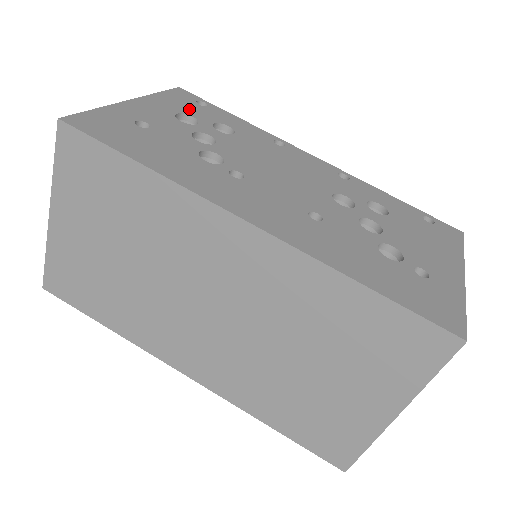
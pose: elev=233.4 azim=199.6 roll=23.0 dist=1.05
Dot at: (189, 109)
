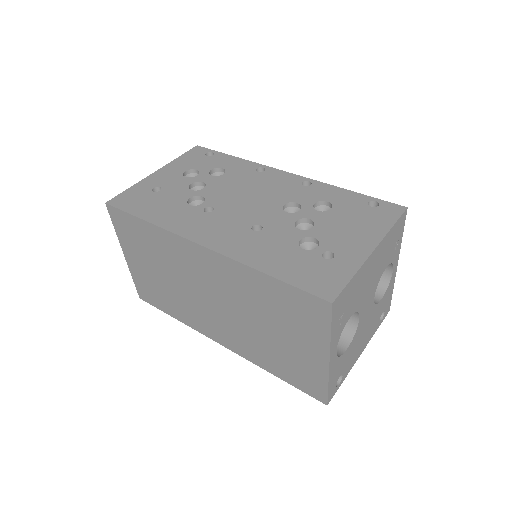
Dot at: (196, 164)
